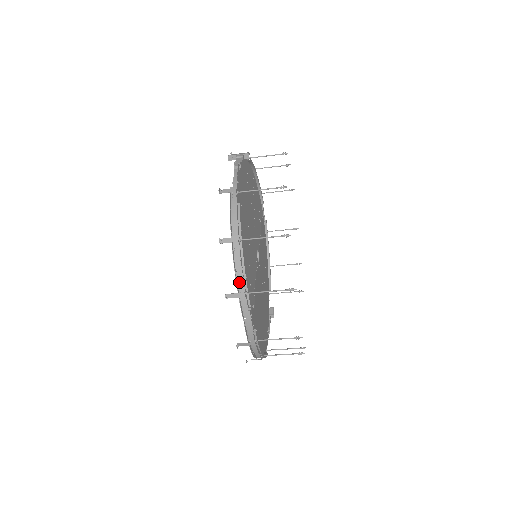
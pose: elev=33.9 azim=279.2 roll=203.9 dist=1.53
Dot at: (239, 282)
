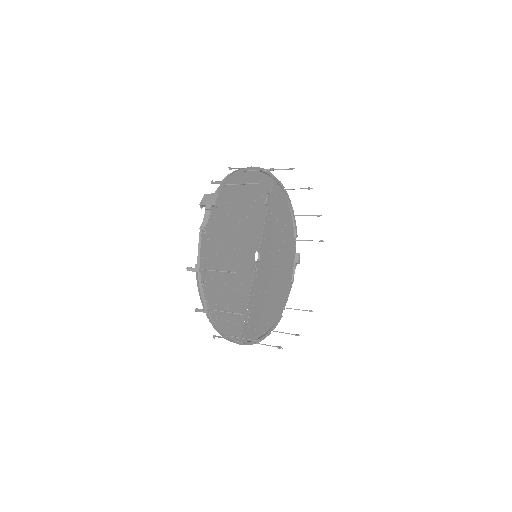
Dot at: (219, 332)
